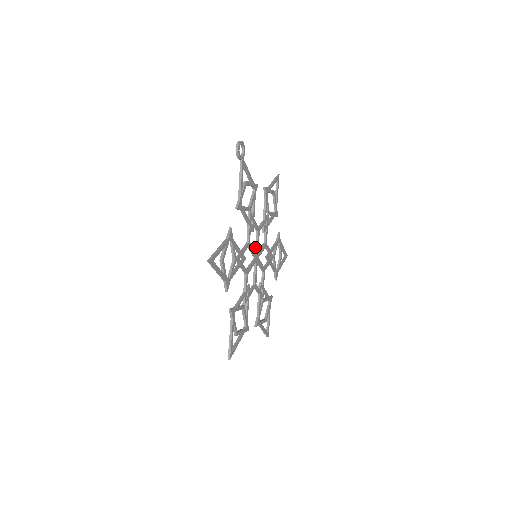
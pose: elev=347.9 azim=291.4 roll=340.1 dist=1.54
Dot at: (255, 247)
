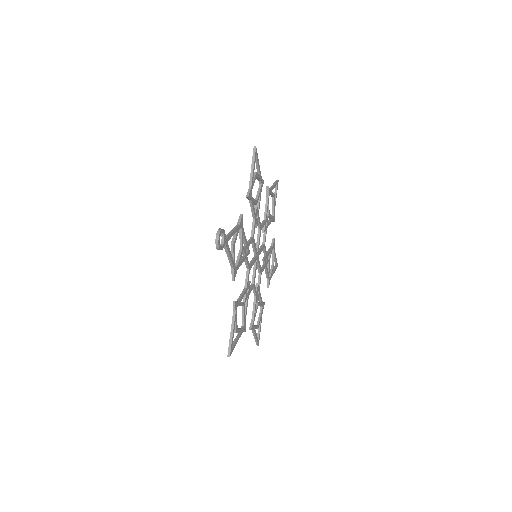
Dot at: (253, 251)
